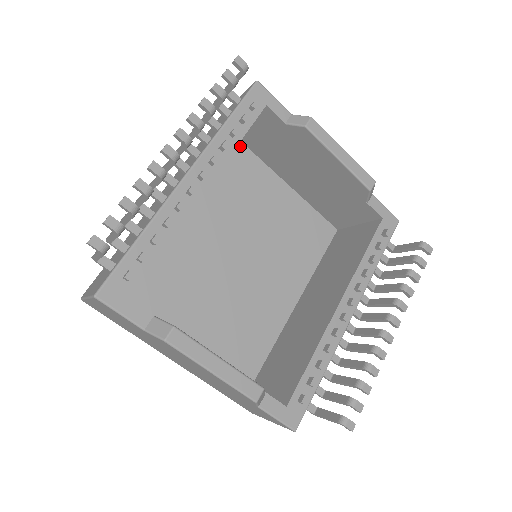
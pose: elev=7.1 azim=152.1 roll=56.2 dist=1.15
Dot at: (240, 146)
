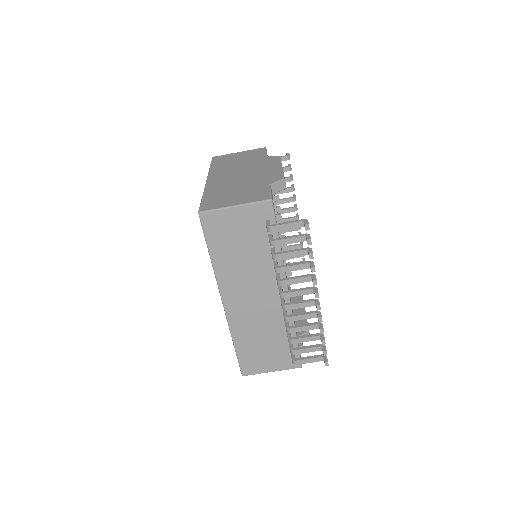
Dot at: occluded
